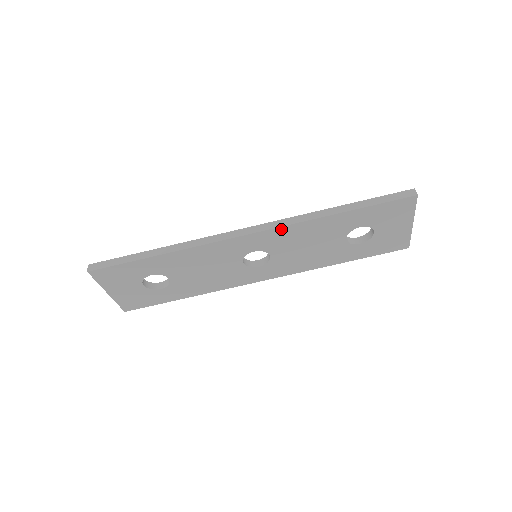
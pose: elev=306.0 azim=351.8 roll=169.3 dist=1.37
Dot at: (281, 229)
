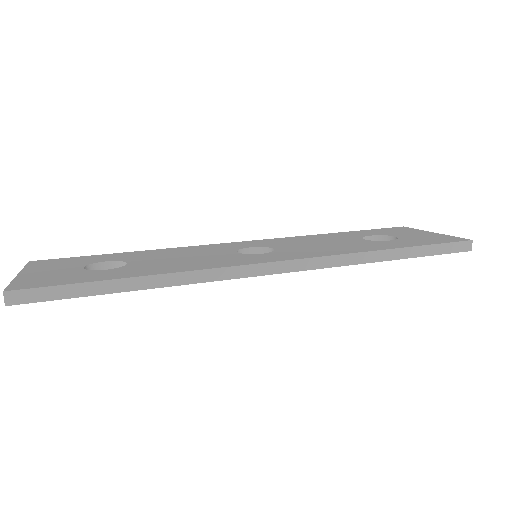
Dot at: (317, 267)
